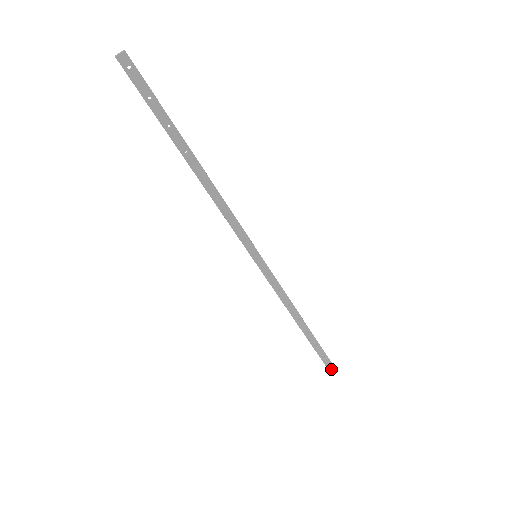
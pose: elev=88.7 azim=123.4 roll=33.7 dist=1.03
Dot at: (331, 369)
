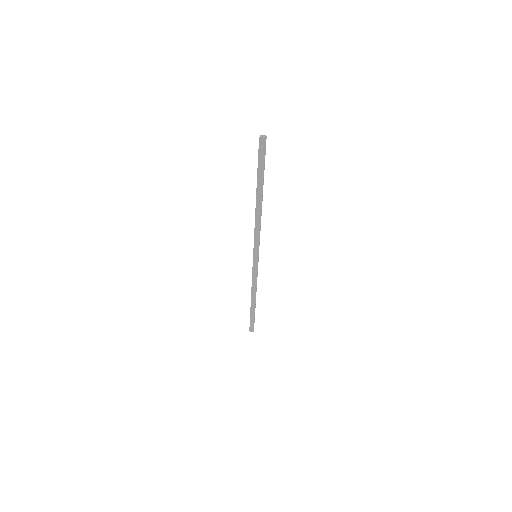
Dot at: (251, 329)
